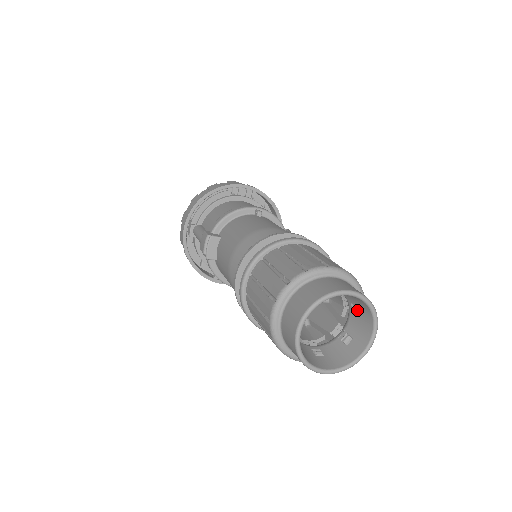
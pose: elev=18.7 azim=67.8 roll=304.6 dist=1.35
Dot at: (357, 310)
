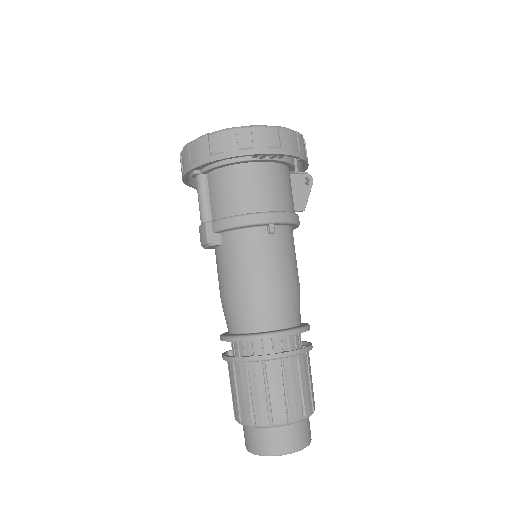
Dot at: occluded
